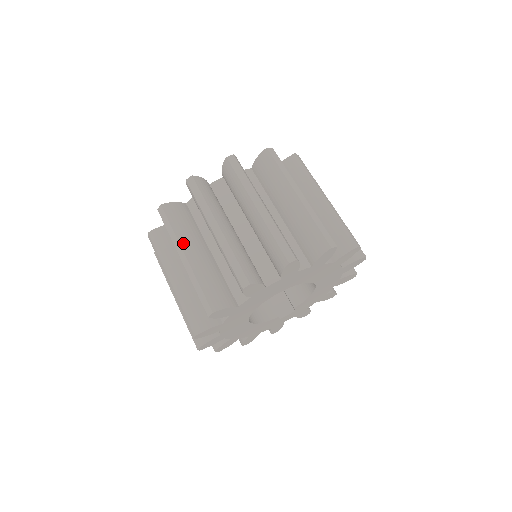
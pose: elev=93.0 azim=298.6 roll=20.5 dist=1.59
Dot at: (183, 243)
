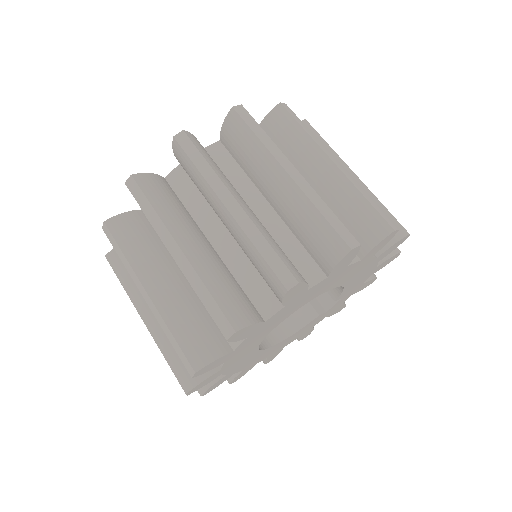
Dot at: (137, 304)
